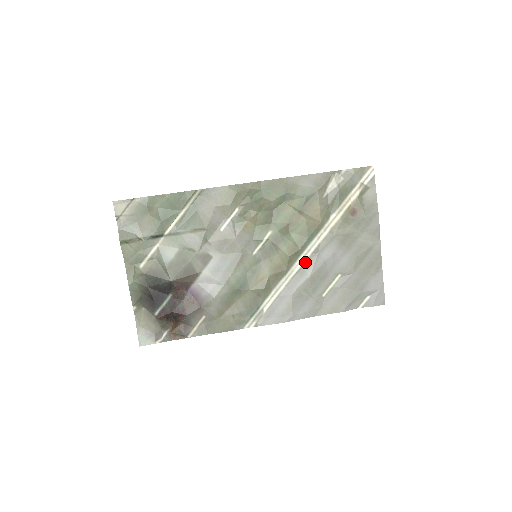
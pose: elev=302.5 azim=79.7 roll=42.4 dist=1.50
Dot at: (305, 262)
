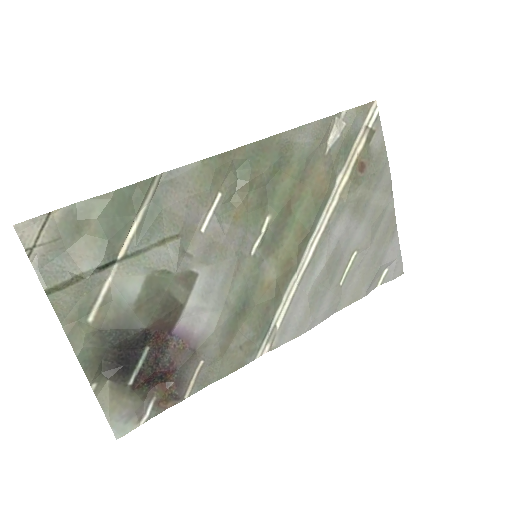
Dot at: (316, 247)
